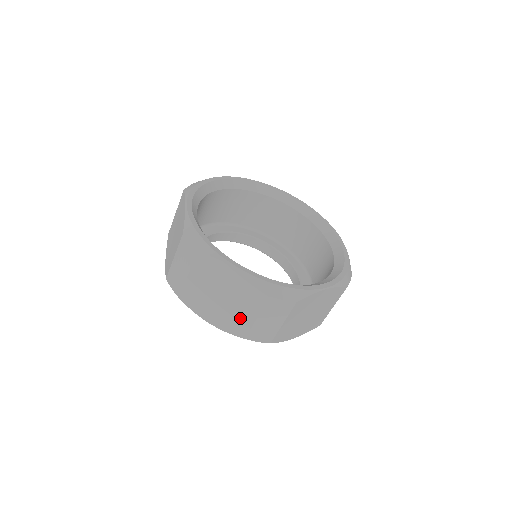
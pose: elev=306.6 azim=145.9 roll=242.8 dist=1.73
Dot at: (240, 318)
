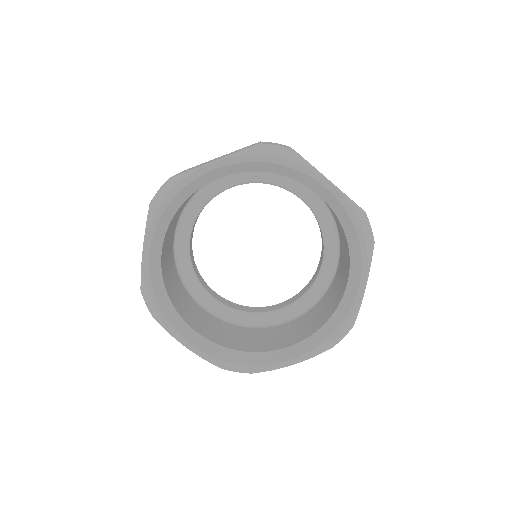
Dot at: occluded
